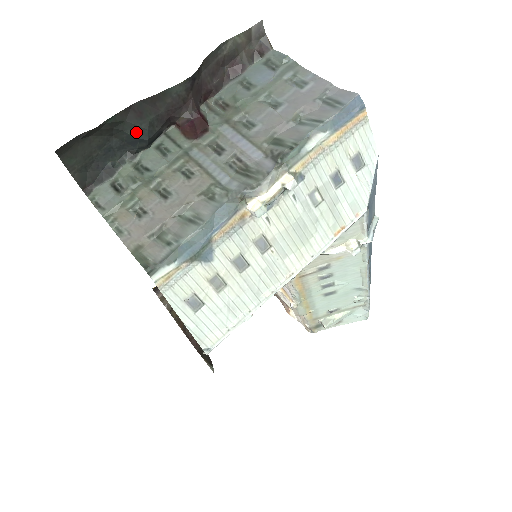
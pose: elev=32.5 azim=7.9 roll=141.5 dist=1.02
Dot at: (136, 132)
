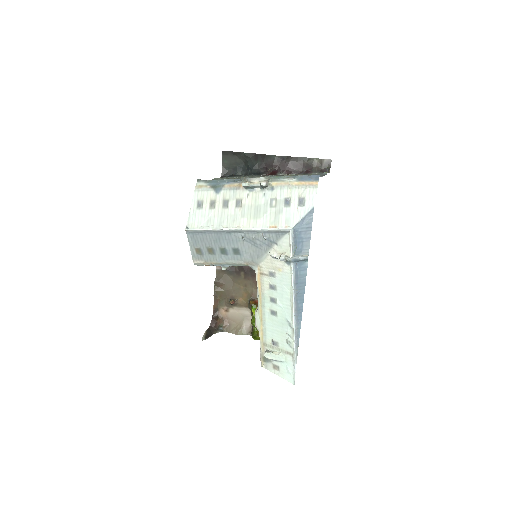
Dot at: (251, 164)
